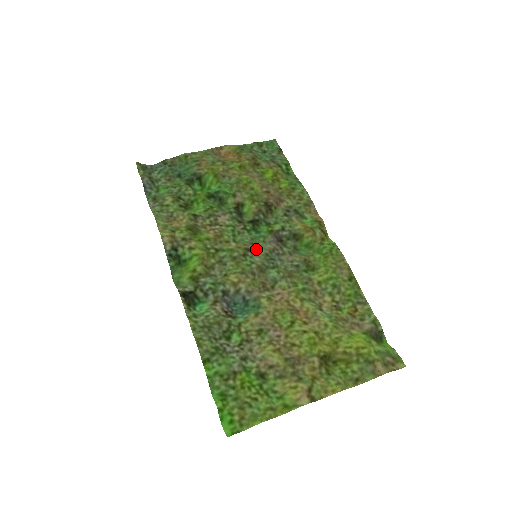
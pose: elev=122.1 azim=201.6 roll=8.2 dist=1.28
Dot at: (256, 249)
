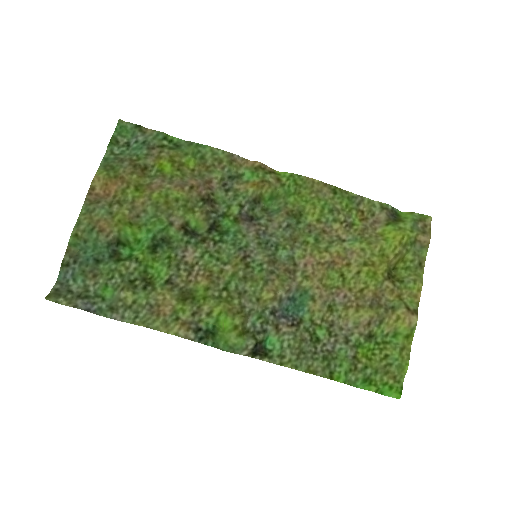
Dot at: (248, 250)
